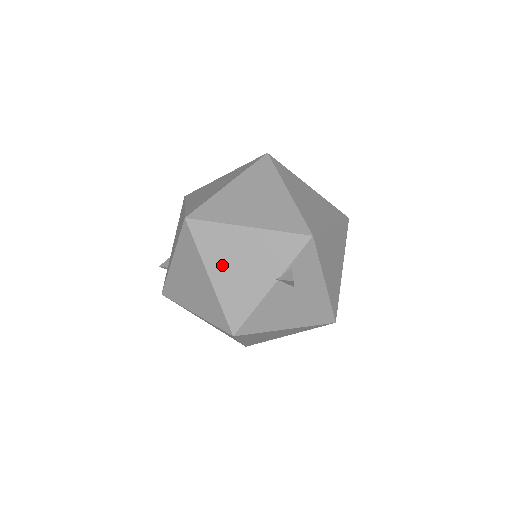
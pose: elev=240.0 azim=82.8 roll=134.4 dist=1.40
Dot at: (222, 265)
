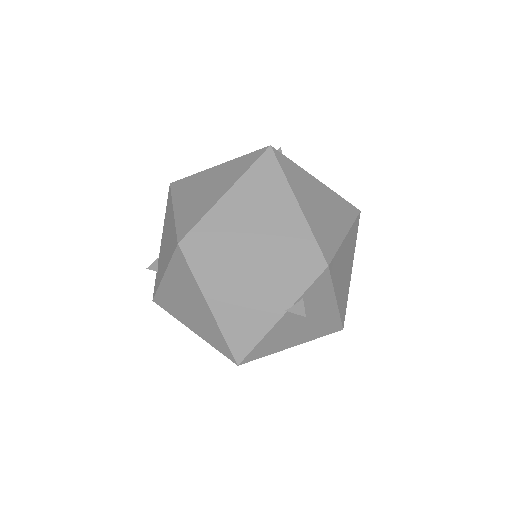
Dot at: (224, 295)
